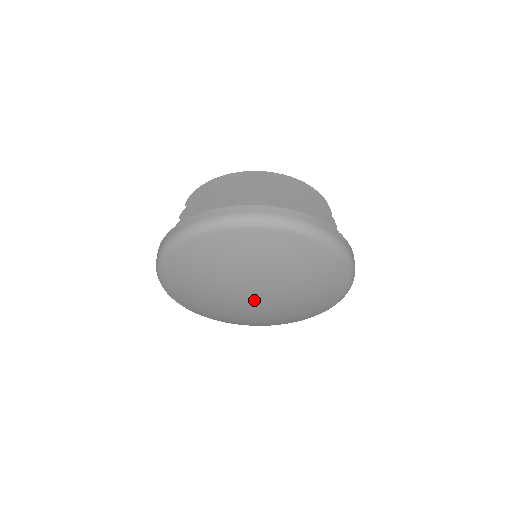
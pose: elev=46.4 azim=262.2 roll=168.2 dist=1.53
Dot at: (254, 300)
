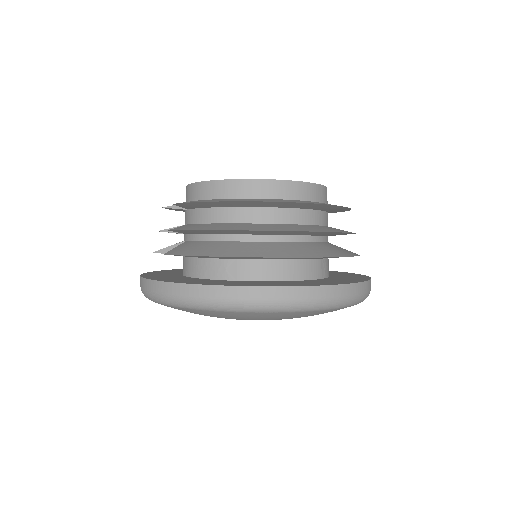
Dot at: occluded
